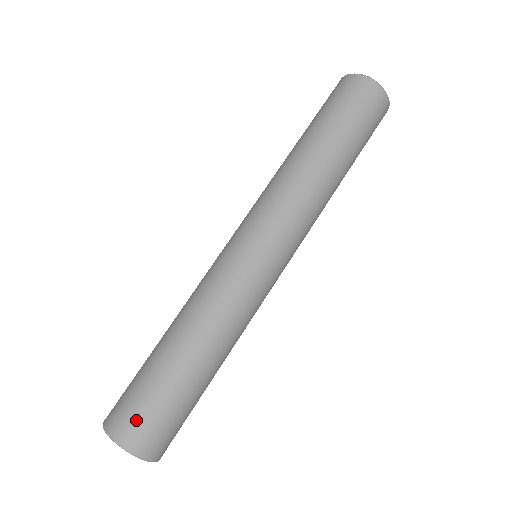
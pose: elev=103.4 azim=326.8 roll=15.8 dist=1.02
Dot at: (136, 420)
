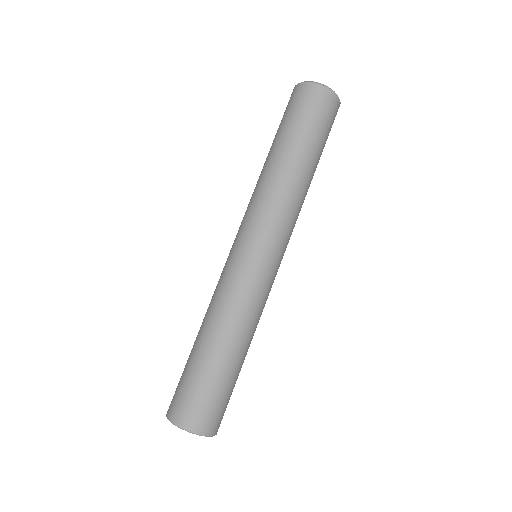
Dot at: (190, 407)
